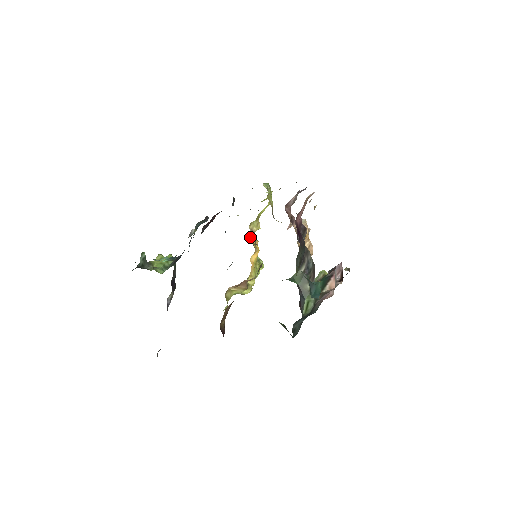
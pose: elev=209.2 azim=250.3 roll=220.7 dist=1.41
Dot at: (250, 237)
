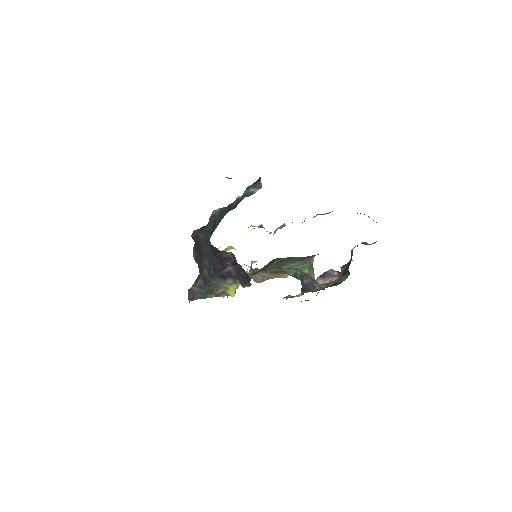
Dot at: occluded
